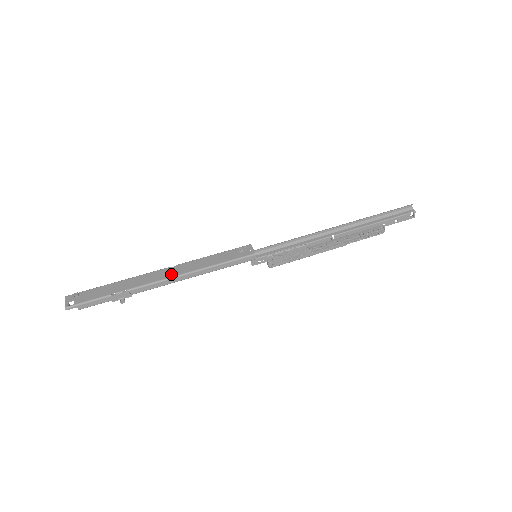
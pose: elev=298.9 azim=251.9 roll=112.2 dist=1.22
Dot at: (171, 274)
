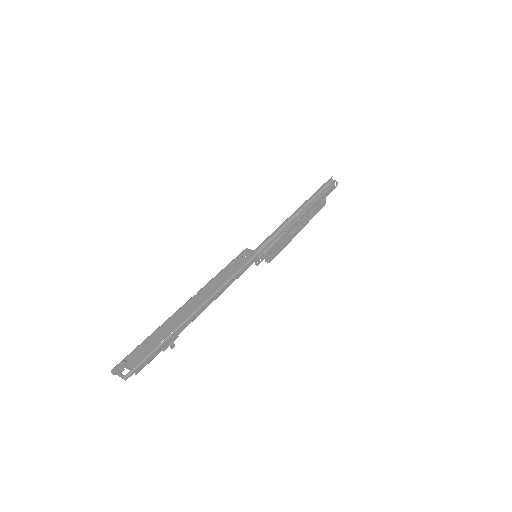
Dot at: (202, 299)
